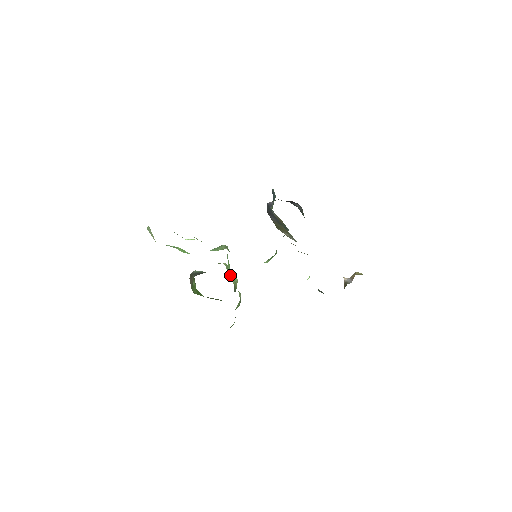
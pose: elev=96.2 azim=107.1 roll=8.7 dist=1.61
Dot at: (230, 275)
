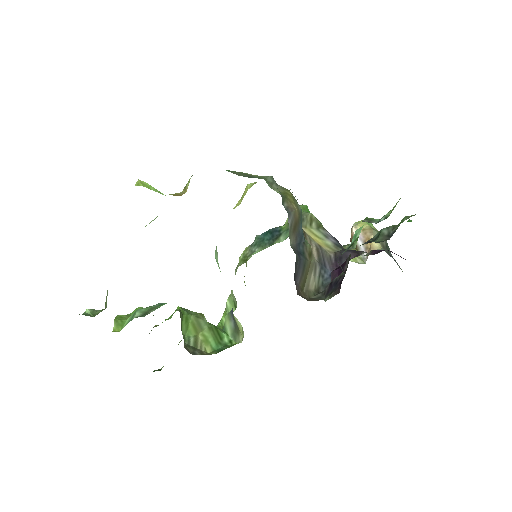
Dot at: occluded
